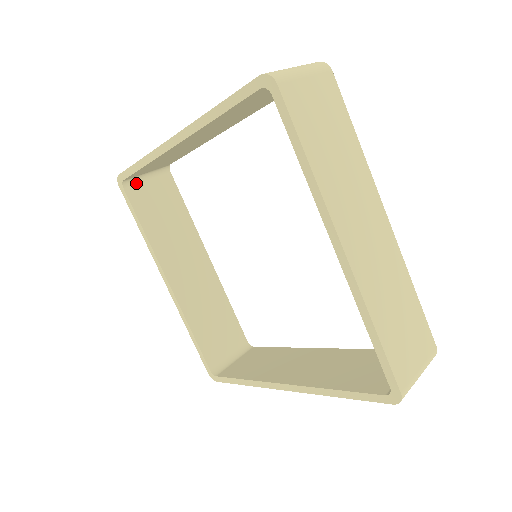
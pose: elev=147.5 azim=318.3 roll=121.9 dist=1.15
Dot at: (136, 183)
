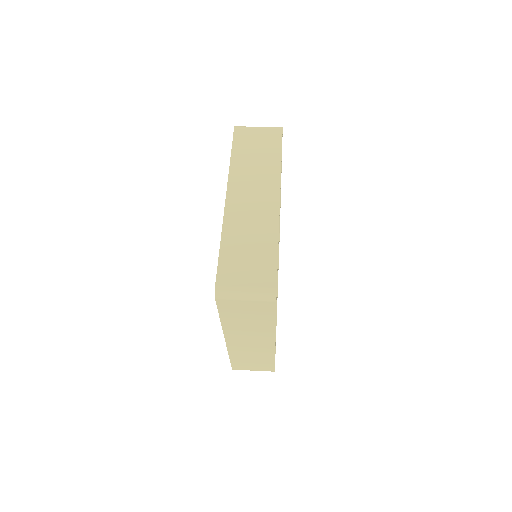
Dot at: occluded
